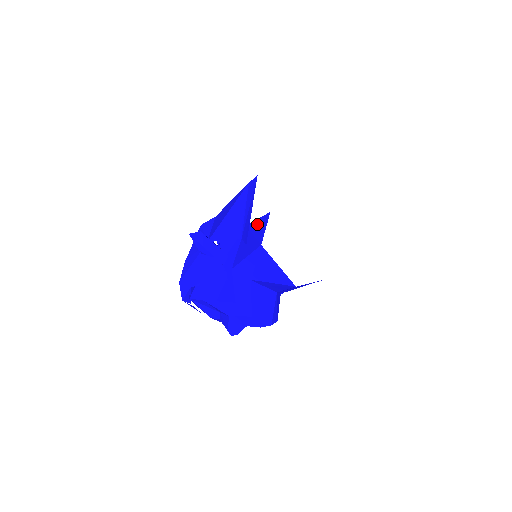
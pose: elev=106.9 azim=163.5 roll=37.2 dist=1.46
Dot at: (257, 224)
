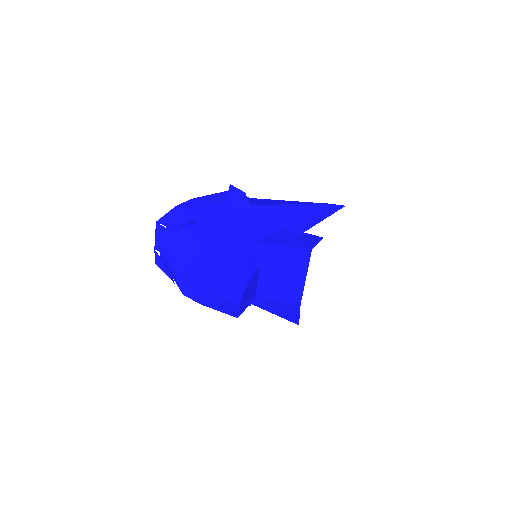
Dot at: (304, 235)
